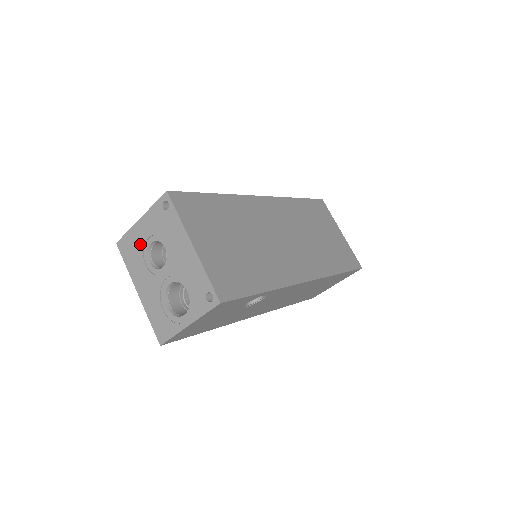
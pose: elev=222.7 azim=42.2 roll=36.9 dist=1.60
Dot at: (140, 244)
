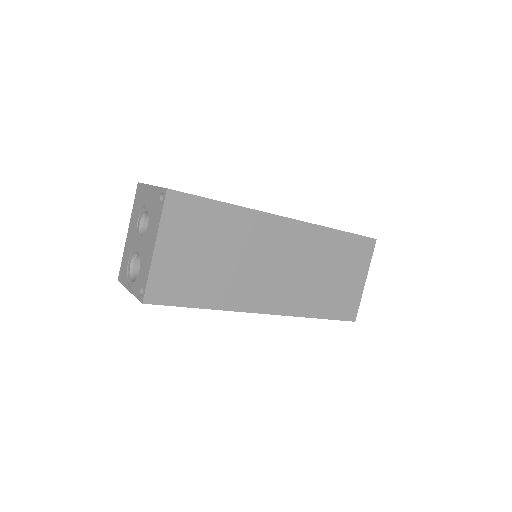
Dot at: (143, 203)
